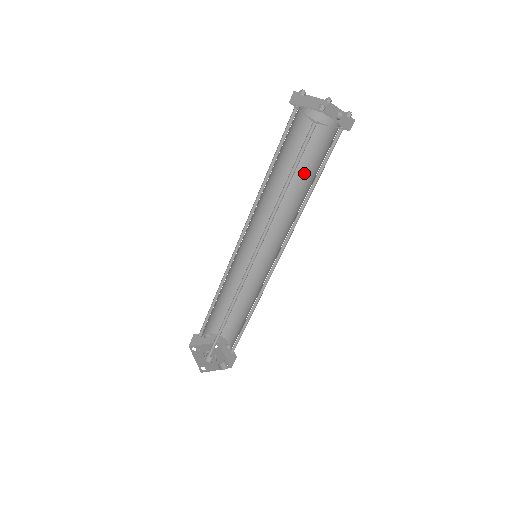
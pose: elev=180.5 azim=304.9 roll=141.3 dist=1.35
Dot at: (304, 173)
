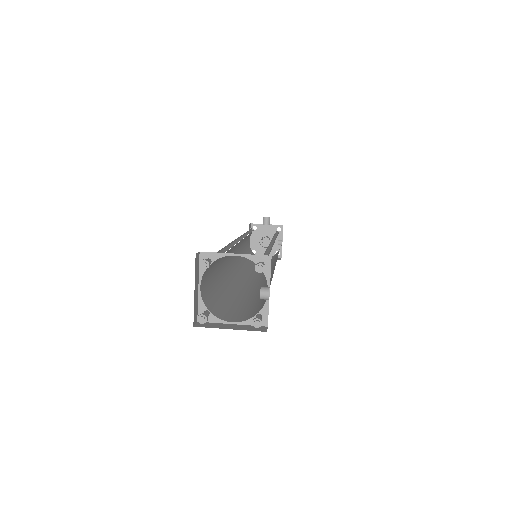
Dot at: occluded
